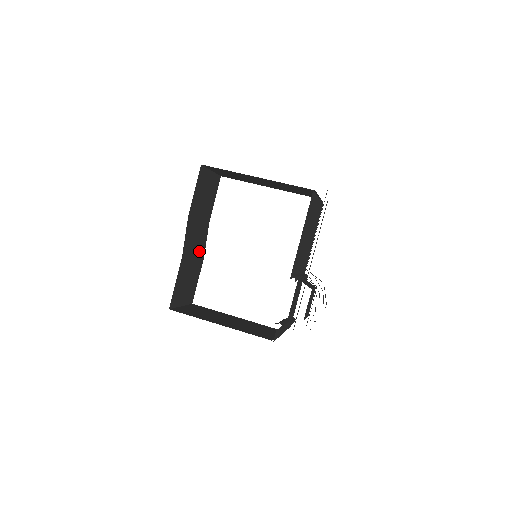
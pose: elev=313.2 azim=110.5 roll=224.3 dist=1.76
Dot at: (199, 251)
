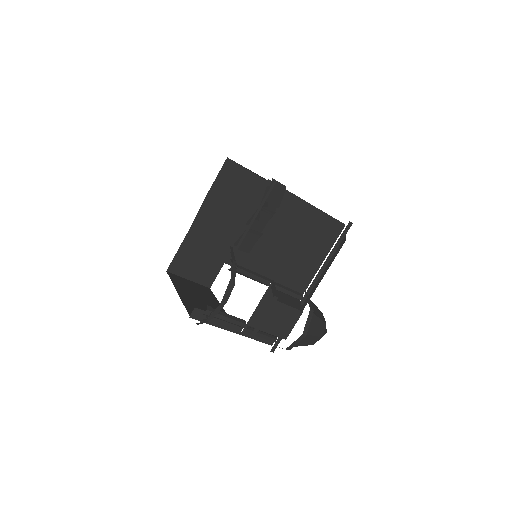
Dot at: (223, 240)
